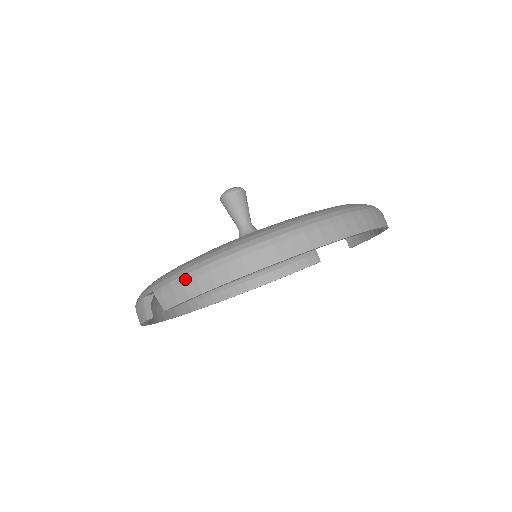
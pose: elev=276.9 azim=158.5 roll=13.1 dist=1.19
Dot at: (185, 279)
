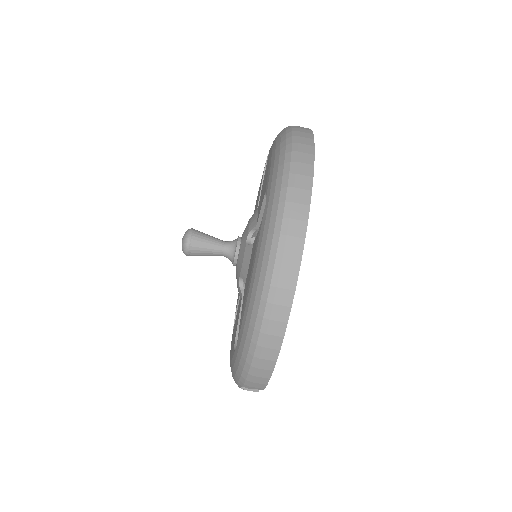
Dot at: (252, 374)
